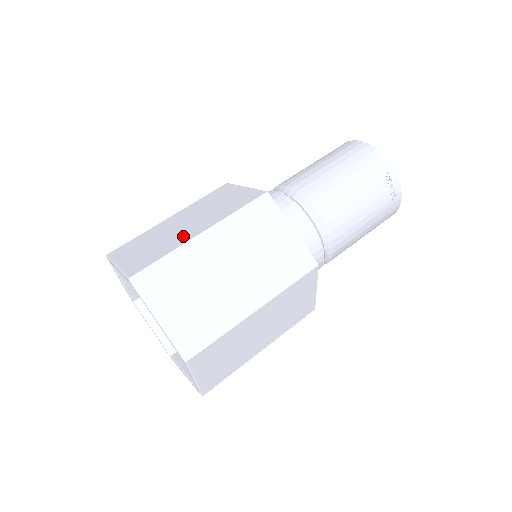
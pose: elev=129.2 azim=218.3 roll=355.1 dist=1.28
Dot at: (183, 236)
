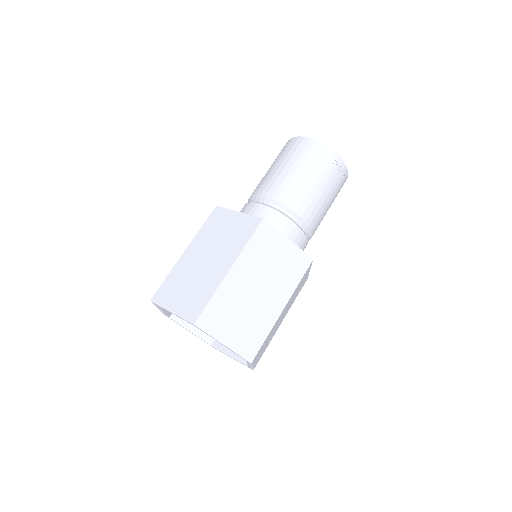
Dot at: (214, 274)
